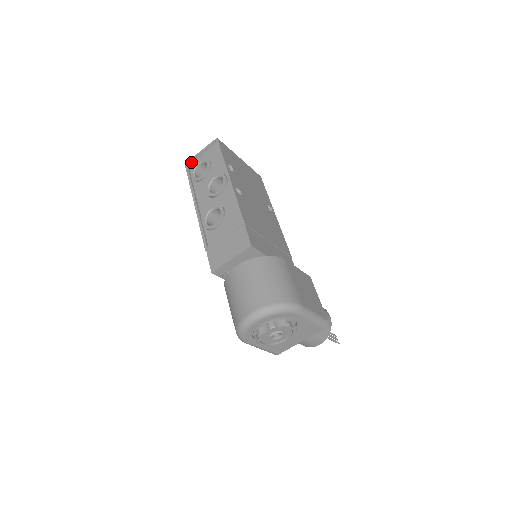
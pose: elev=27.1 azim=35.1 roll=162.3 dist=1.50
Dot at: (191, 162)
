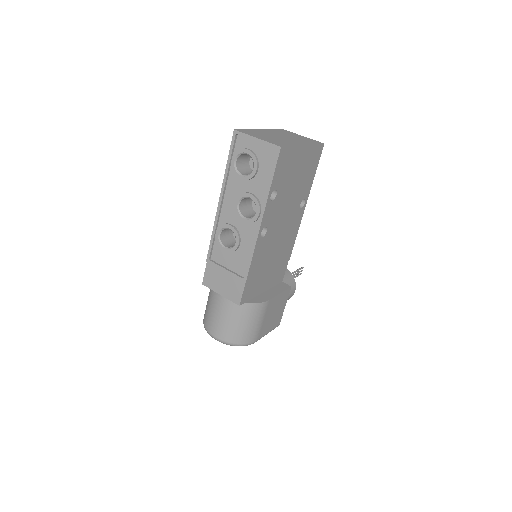
Dot at: (242, 135)
